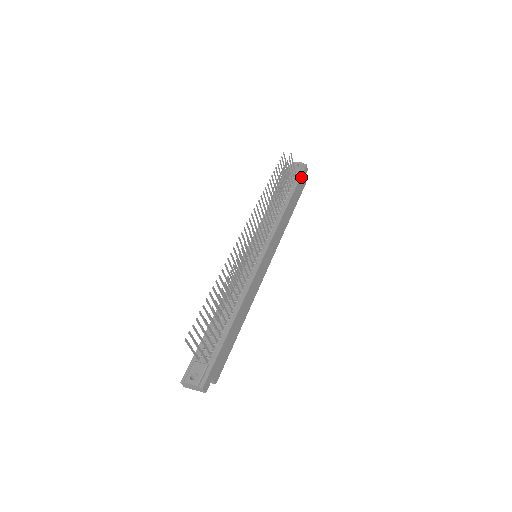
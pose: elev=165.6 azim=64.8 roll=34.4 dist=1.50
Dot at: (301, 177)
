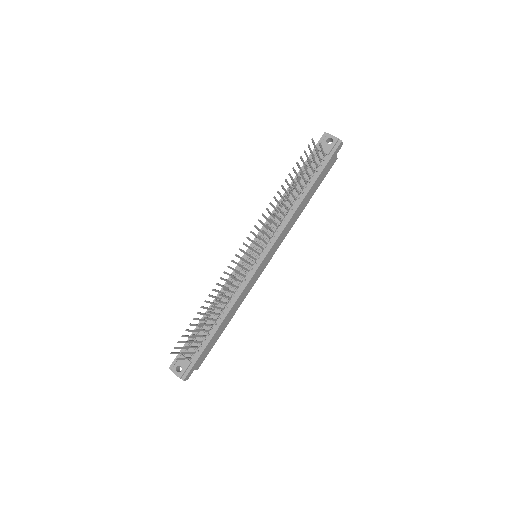
Dot at: (330, 159)
